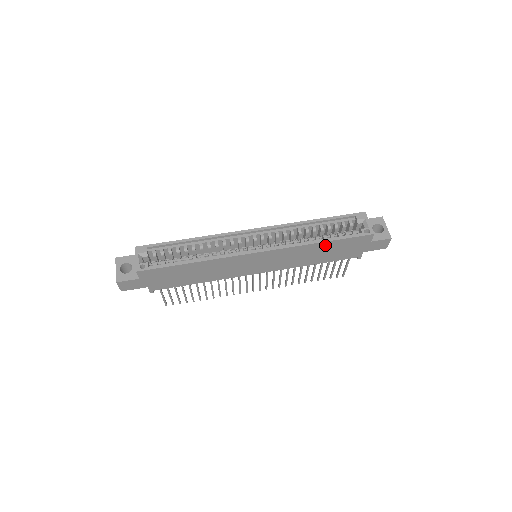
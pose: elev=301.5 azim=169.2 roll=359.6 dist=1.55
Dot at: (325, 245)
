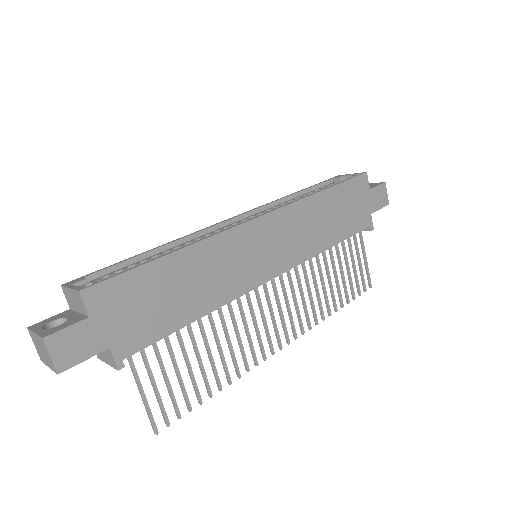
Dot at: (328, 198)
